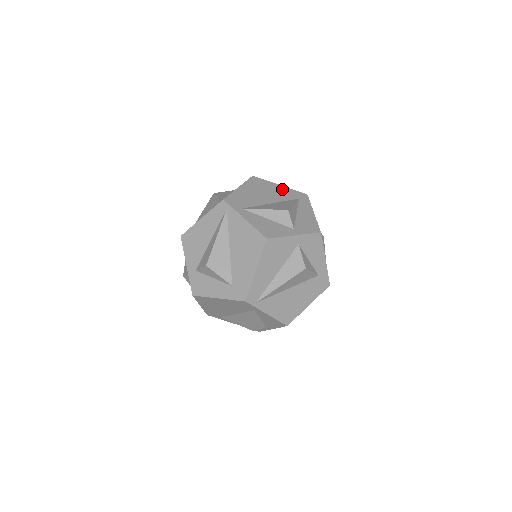
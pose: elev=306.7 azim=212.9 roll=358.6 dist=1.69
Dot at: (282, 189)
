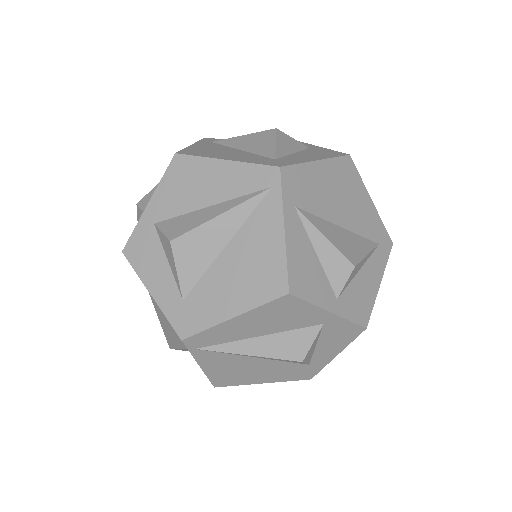
Dot at: (370, 210)
